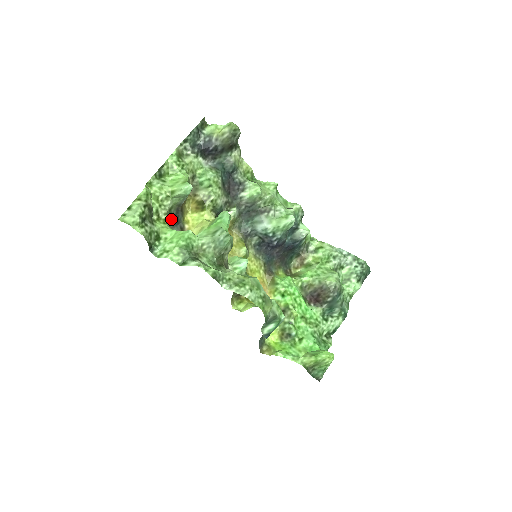
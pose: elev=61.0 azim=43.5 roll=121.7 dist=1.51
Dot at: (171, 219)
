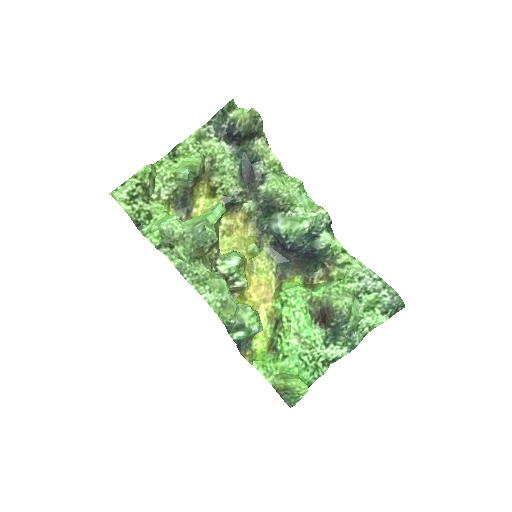
Dot at: (176, 200)
